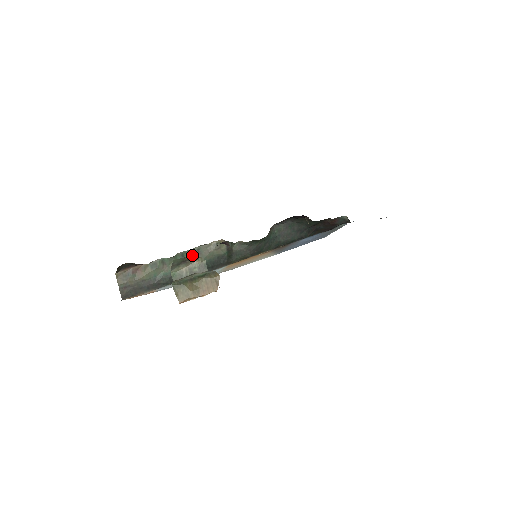
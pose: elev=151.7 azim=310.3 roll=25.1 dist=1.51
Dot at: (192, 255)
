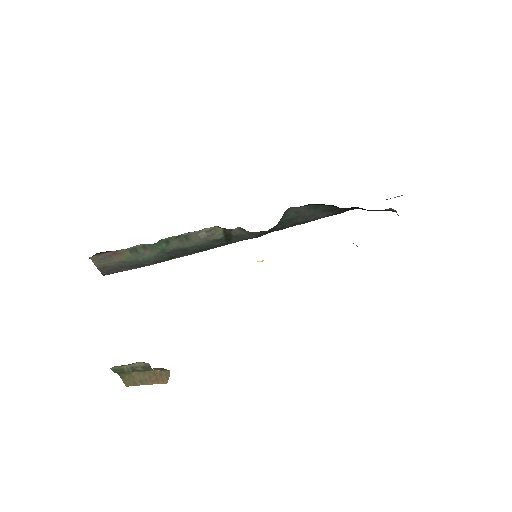
Dot at: (179, 240)
